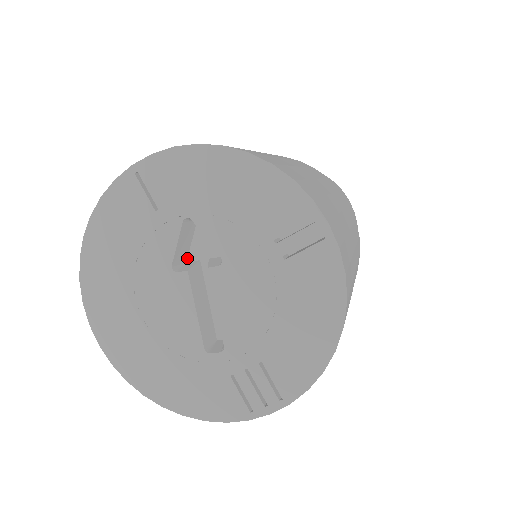
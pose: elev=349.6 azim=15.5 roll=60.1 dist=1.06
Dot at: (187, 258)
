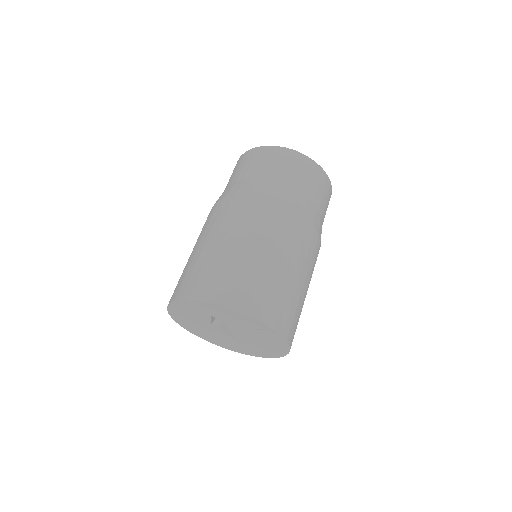
Dot at: occluded
